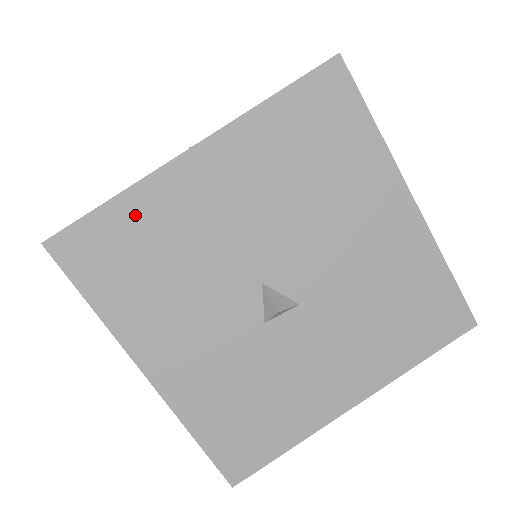
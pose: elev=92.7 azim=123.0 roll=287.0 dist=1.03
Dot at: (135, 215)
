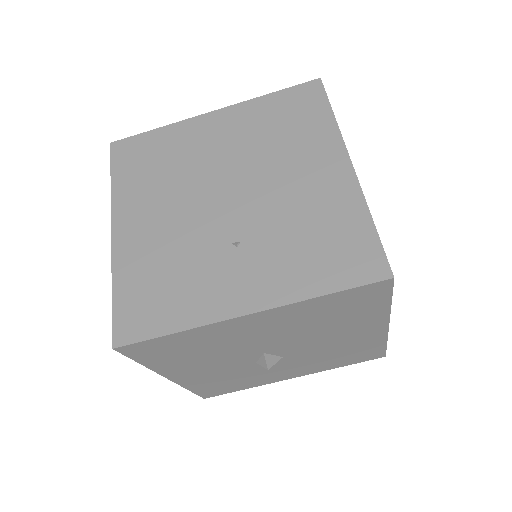
Dot at: (189, 338)
